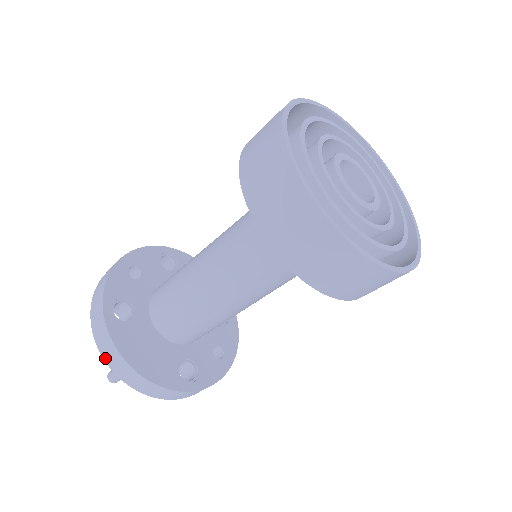
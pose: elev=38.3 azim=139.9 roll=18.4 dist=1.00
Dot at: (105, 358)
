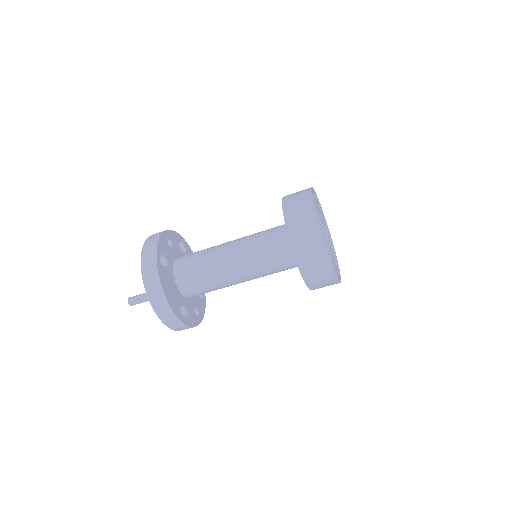
Dot at: (145, 283)
